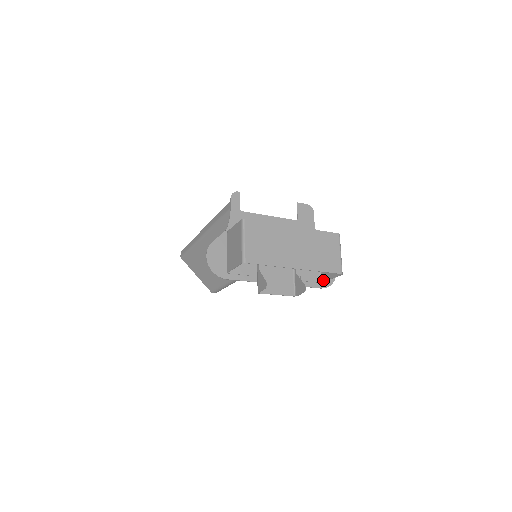
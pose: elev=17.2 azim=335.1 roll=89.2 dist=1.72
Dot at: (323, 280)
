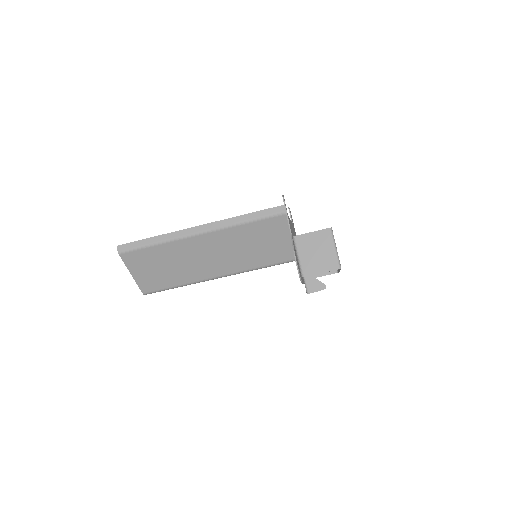
Dot at: occluded
